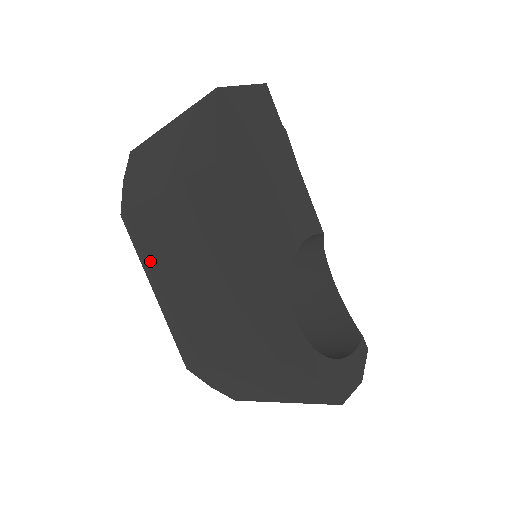
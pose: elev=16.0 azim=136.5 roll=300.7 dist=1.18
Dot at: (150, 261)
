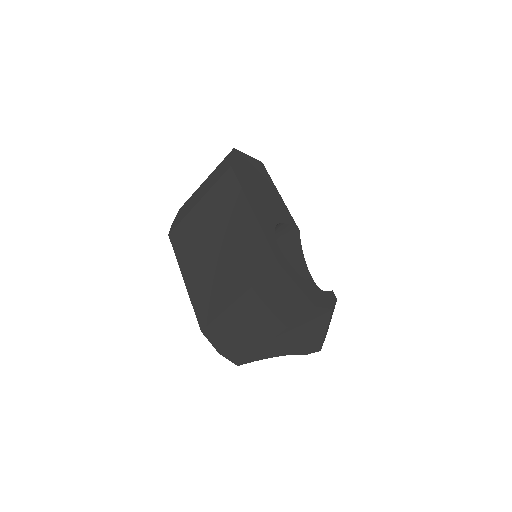
Dot at: (184, 255)
